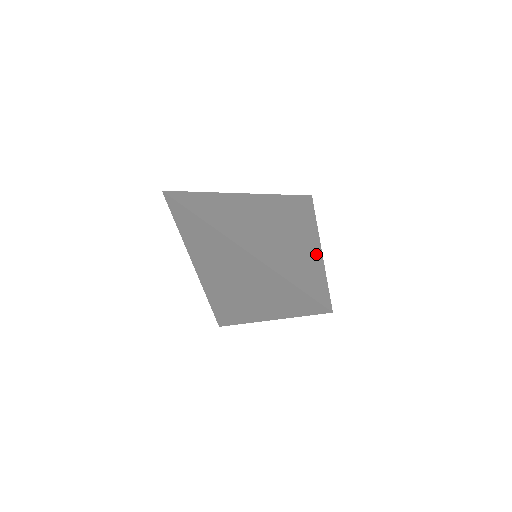
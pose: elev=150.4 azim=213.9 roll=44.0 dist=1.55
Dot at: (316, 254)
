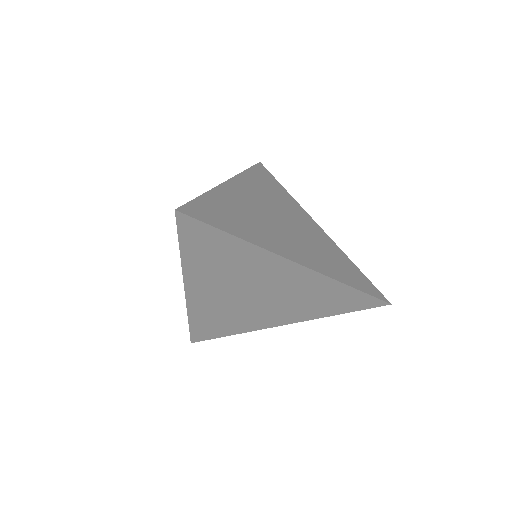
Dot at: (273, 247)
